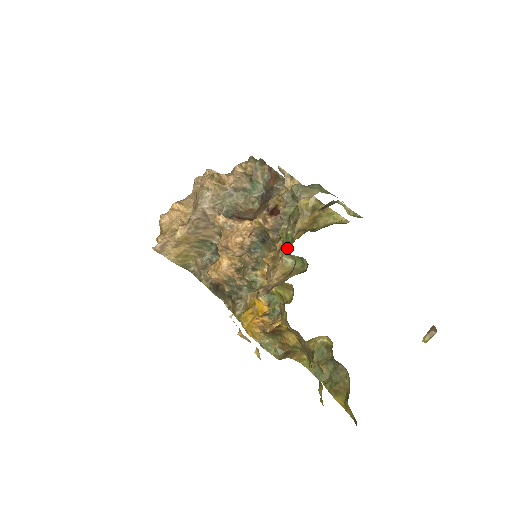
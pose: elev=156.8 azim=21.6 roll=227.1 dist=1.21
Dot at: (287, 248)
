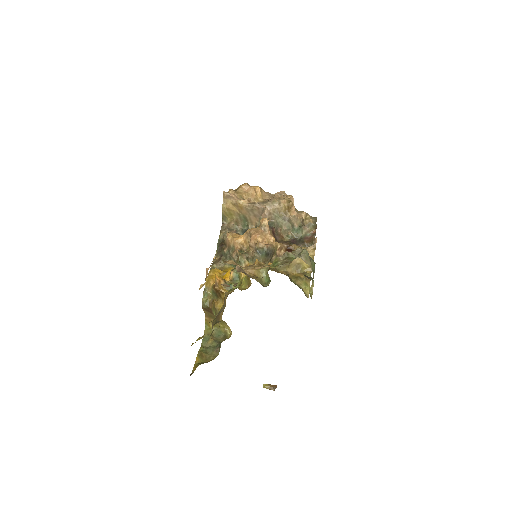
Dot at: (270, 266)
